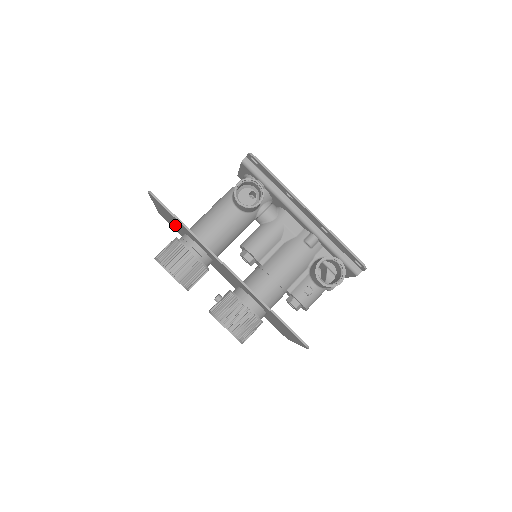
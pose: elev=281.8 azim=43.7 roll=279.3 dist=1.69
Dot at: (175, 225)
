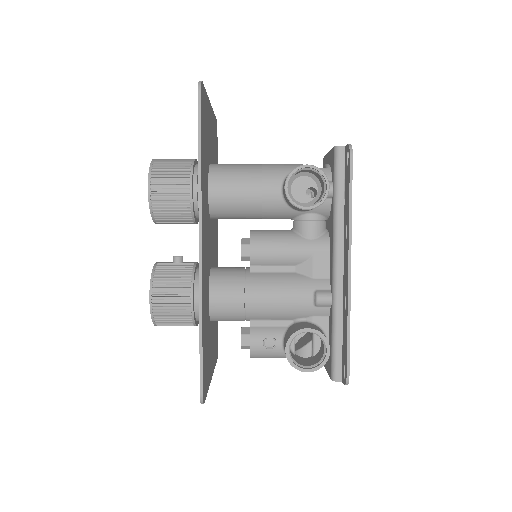
Dot at: occluded
